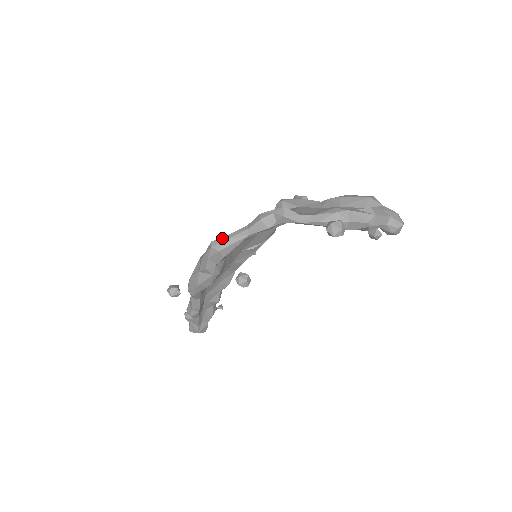
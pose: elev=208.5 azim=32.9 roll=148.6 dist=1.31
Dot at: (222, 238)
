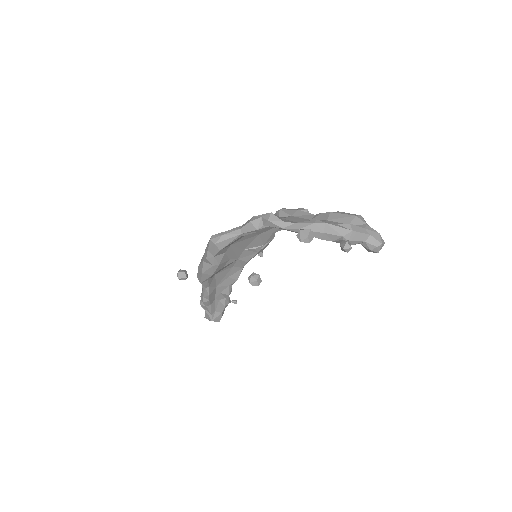
Dot at: (220, 233)
